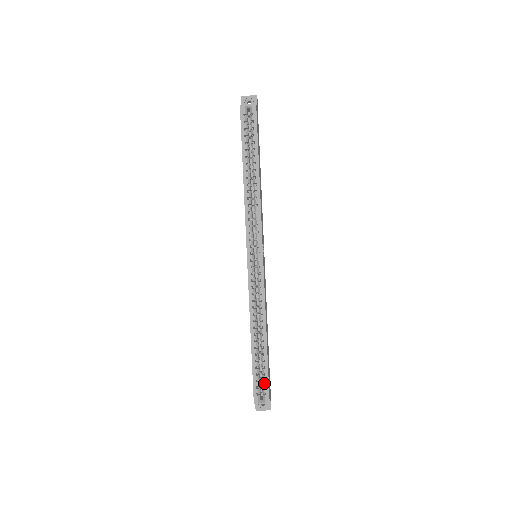
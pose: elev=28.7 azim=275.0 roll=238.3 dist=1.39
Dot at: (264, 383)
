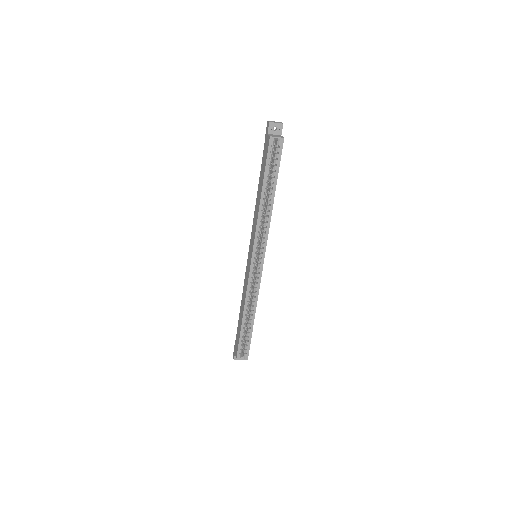
Dot at: (246, 347)
